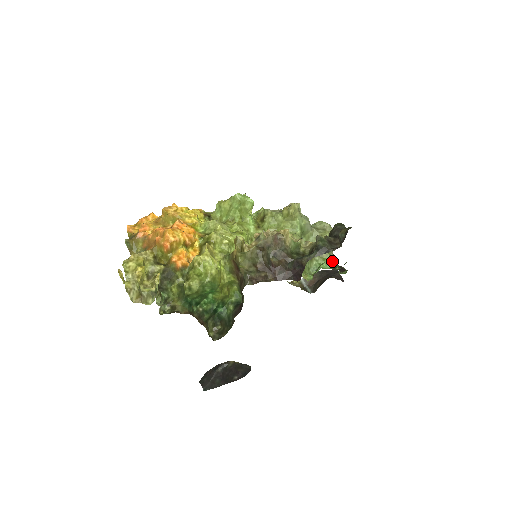
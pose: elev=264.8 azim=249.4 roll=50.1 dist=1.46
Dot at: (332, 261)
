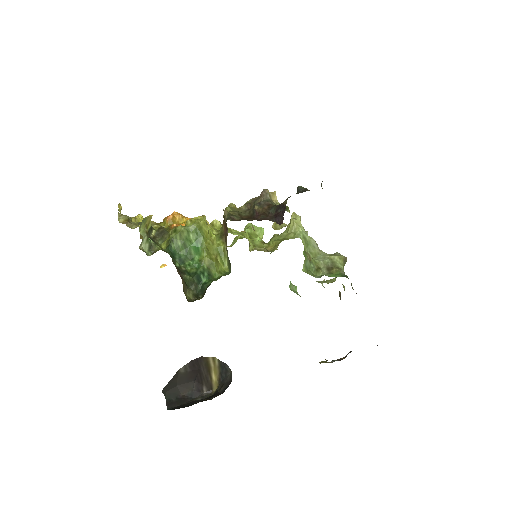
Dot at: (342, 274)
